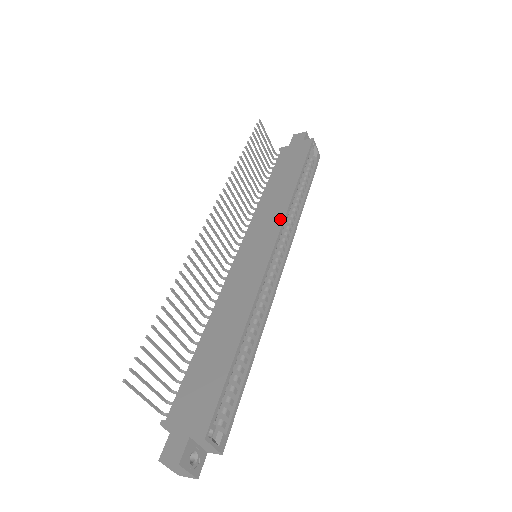
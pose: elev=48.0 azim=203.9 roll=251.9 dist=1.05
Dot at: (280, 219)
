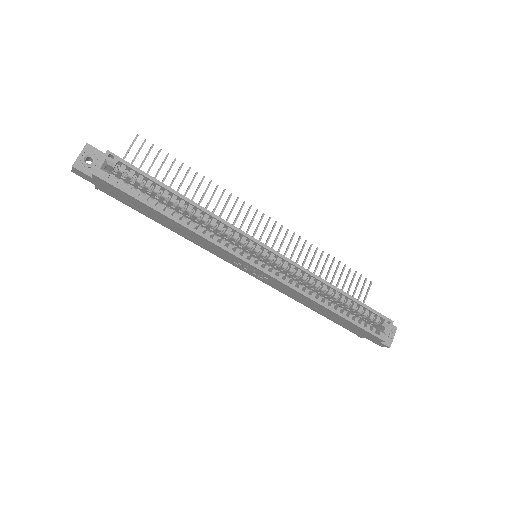
Dot at: (297, 264)
